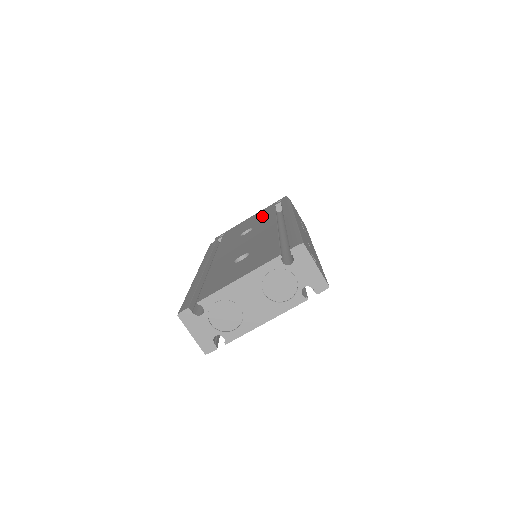
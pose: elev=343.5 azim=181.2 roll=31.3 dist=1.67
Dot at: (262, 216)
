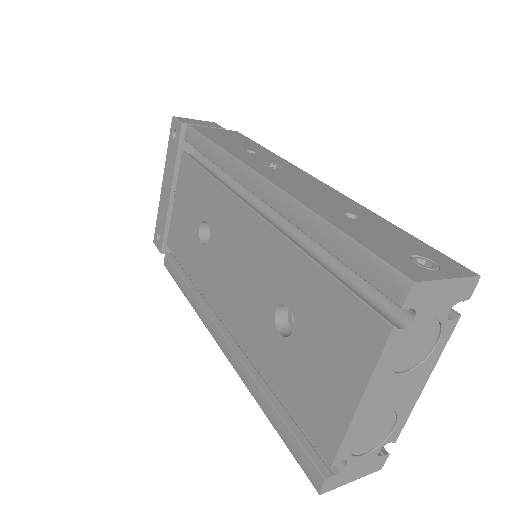
Dot at: (189, 186)
